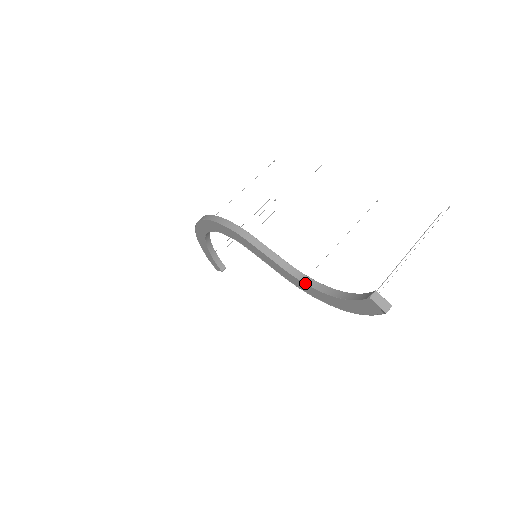
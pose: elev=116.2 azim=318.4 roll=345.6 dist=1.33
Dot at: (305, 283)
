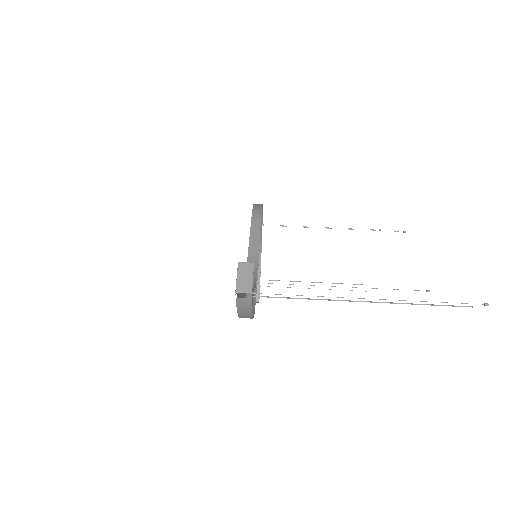
Dot at: occluded
